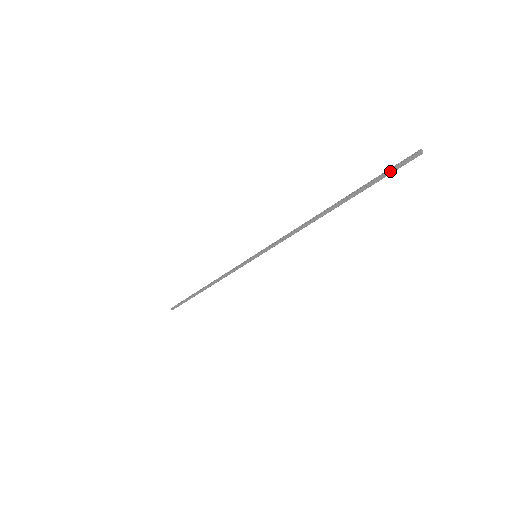
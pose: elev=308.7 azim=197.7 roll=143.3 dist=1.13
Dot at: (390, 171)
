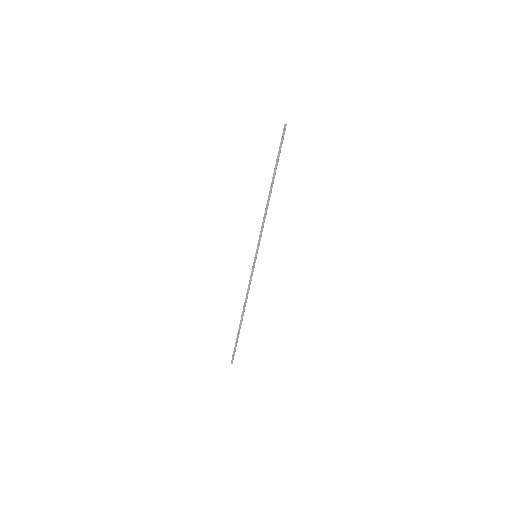
Dot at: (281, 143)
